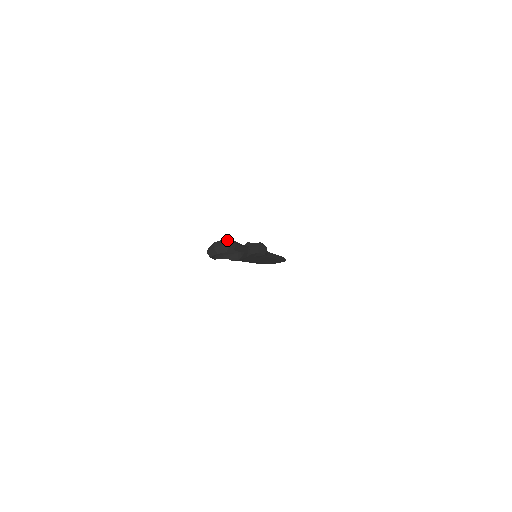
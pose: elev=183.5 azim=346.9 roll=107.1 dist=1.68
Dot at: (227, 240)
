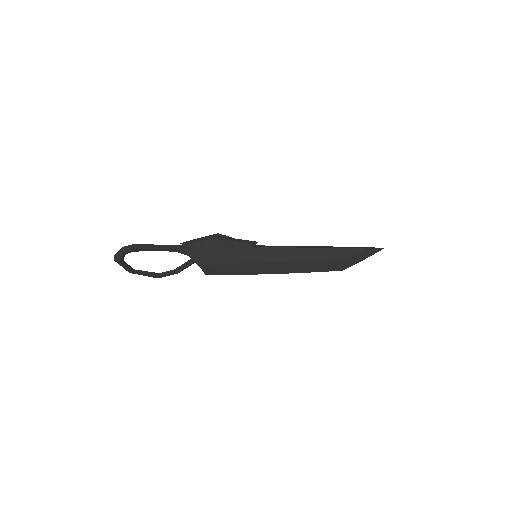
Dot at: occluded
